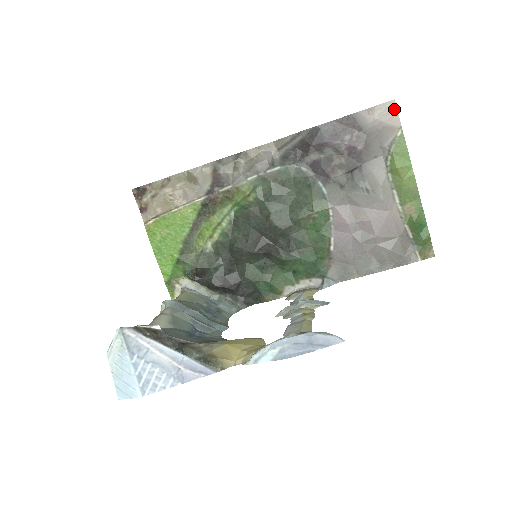
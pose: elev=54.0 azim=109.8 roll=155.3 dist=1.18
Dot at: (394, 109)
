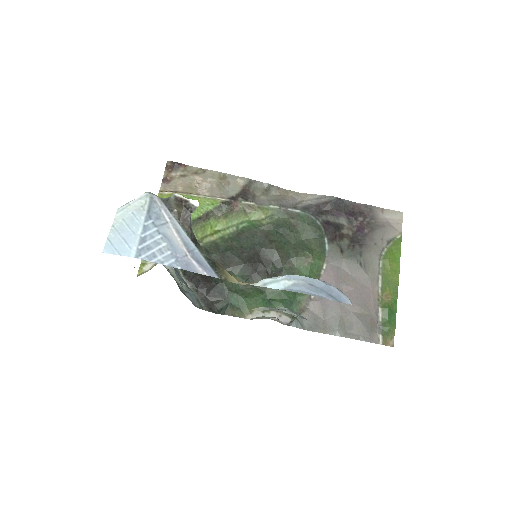
Dot at: (401, 218)
